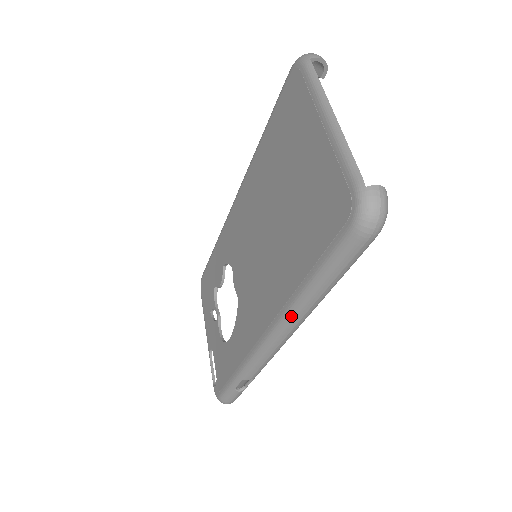
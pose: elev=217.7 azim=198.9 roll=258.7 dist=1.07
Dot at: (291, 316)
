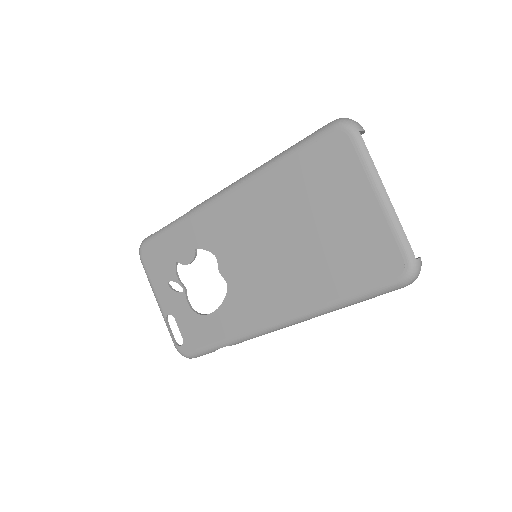
Dot at: (313, 316)
